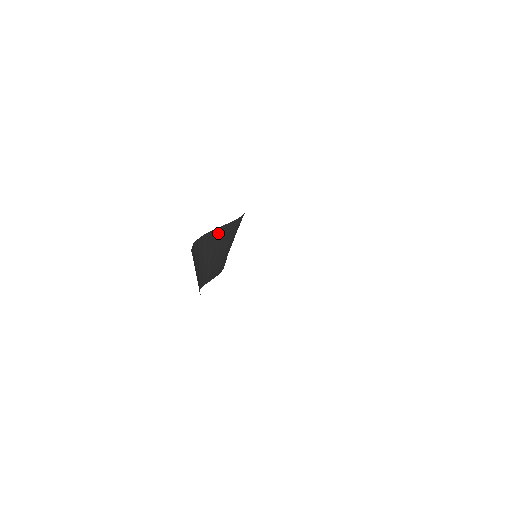
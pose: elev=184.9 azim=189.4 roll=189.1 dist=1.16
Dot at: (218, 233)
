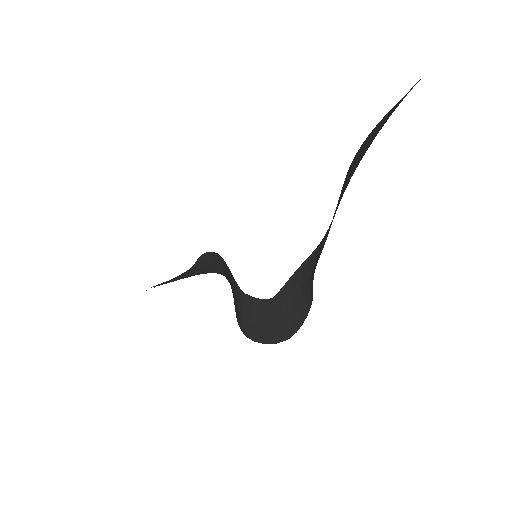
Dot at: (234, 304)
